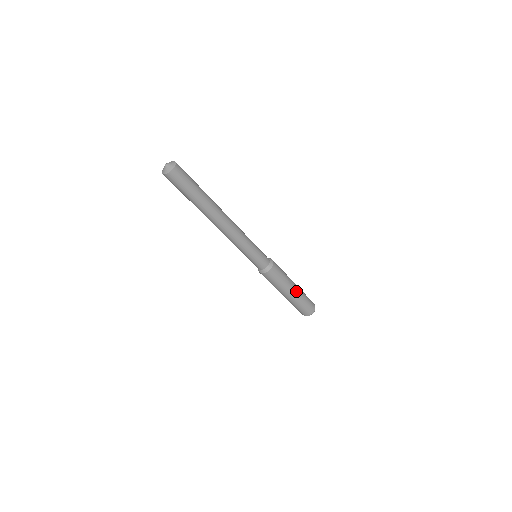
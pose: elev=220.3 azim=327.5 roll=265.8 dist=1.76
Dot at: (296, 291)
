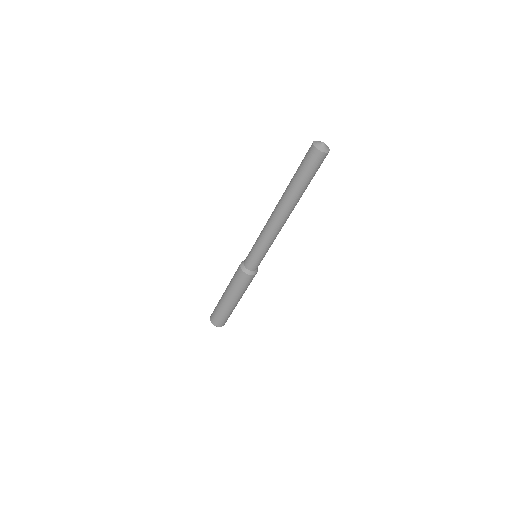
Dot at: (235, 304)
